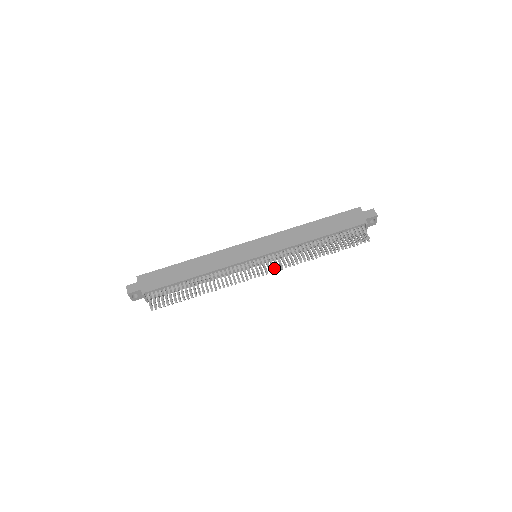
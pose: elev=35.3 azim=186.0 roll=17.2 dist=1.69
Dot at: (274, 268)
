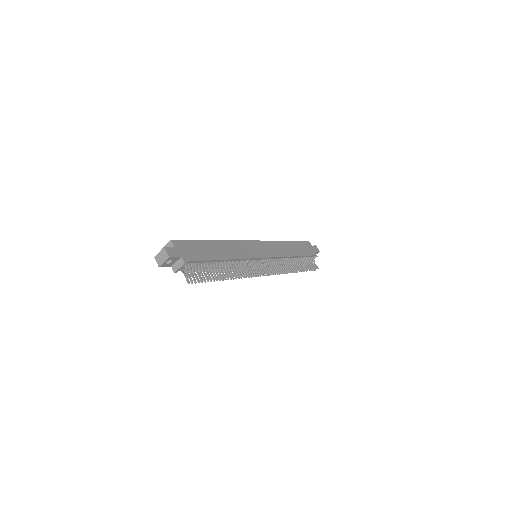
Dot at: (274, 272)
